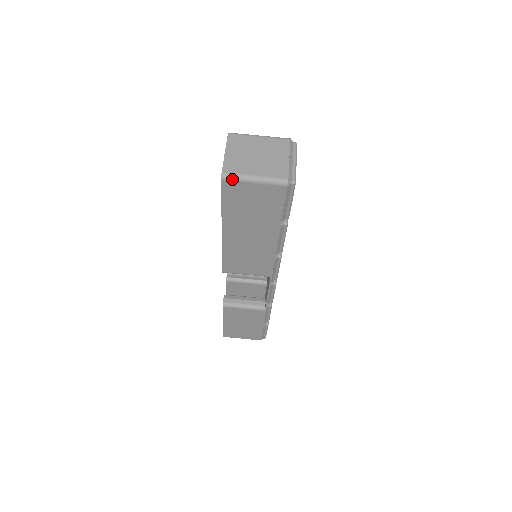
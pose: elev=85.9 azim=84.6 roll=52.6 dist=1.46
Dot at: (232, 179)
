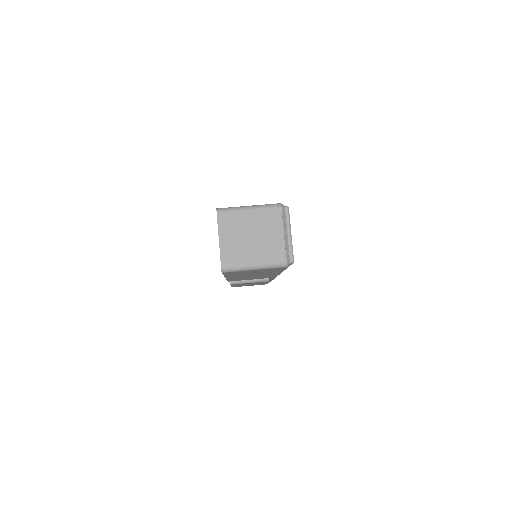
Dot at: (232, 271)
